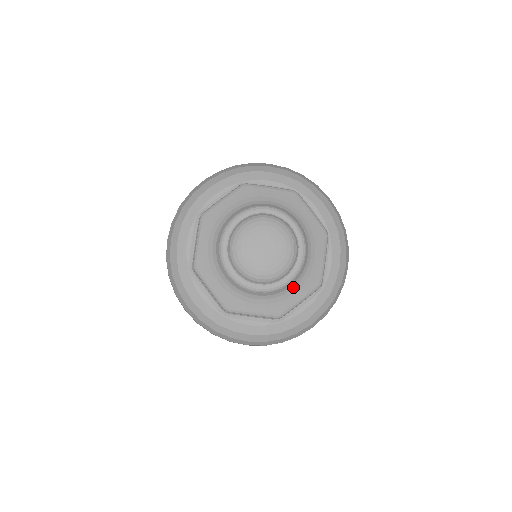
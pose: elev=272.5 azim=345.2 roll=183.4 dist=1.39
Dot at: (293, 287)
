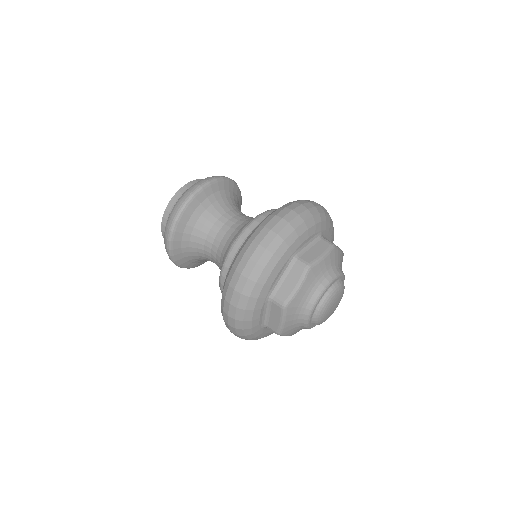
Dot at: occluded
